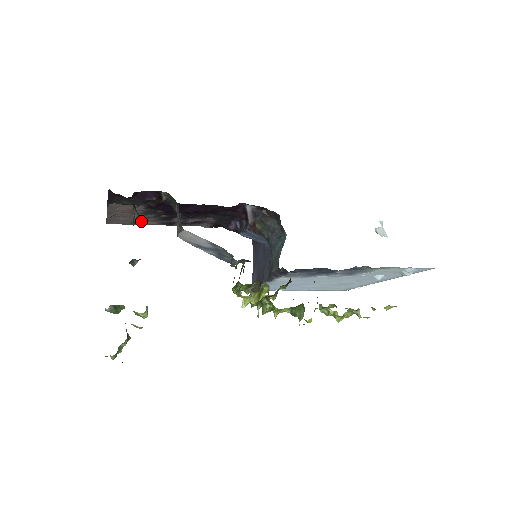
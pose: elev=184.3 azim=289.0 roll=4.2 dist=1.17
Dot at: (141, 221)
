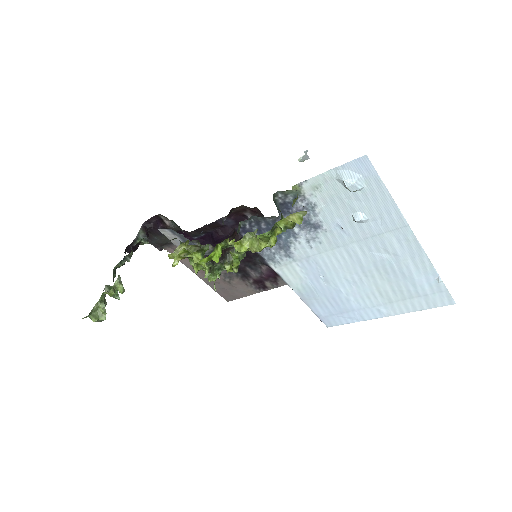
Dot at: (238, 287)
